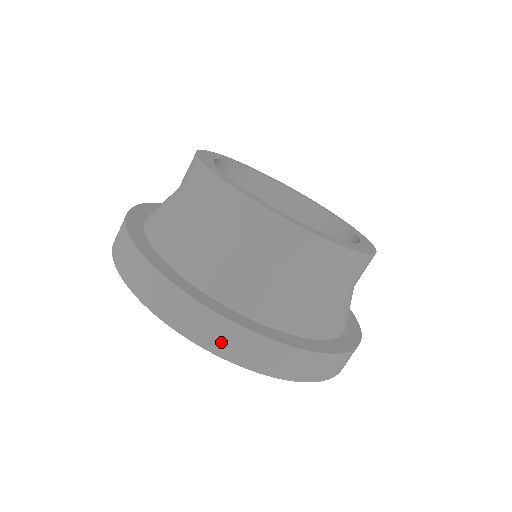
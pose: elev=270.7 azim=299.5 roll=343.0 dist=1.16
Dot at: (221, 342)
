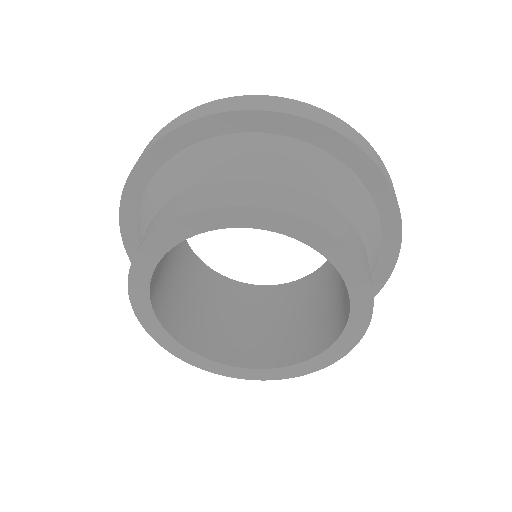
Dot at: occluded
